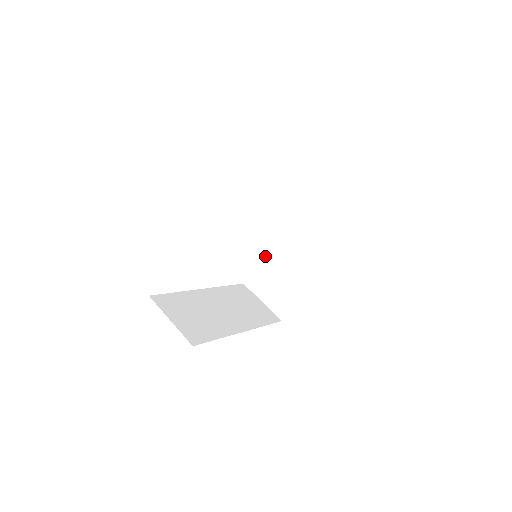
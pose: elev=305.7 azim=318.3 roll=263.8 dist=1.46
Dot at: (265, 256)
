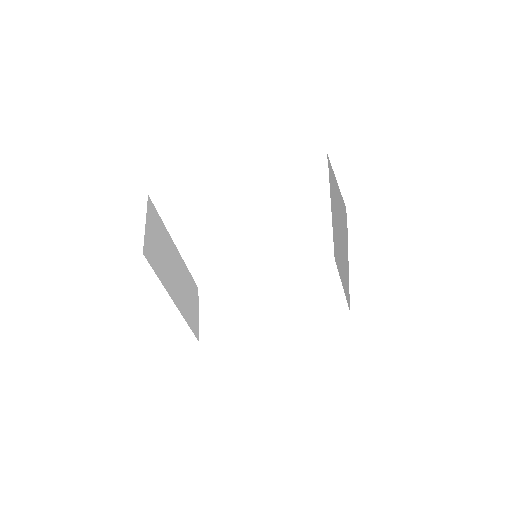
Dot at: (333, 233)
